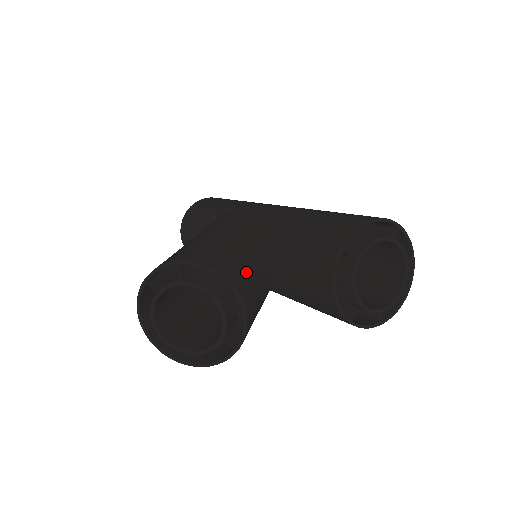
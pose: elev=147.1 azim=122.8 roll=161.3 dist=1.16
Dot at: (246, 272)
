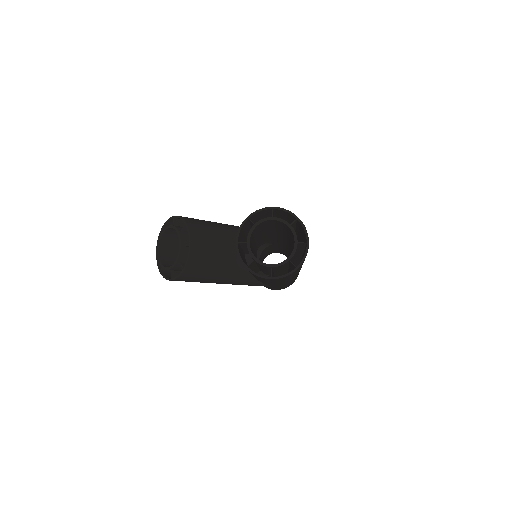
Dot at: (209, 233)
